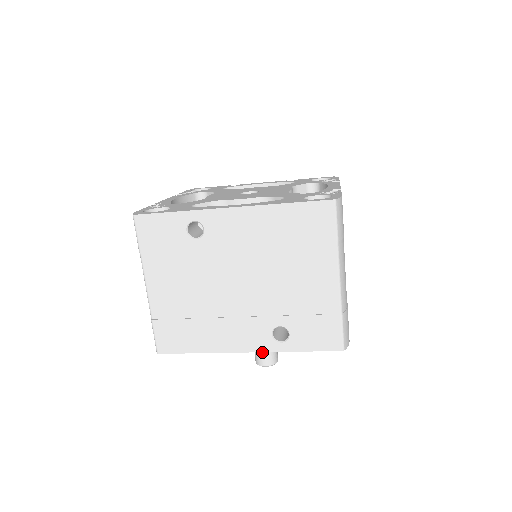
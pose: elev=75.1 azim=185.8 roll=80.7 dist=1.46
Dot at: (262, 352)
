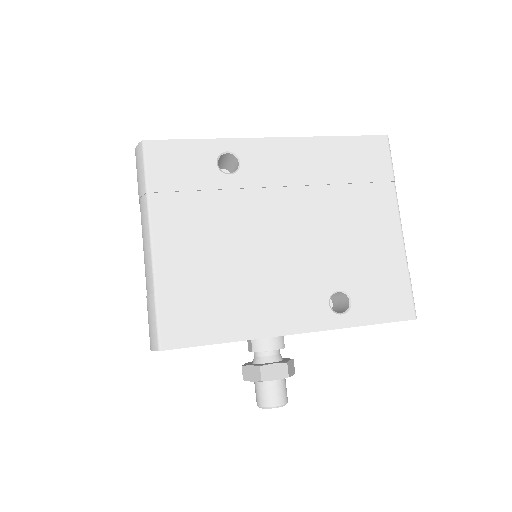
Dot at: (271, 384)
